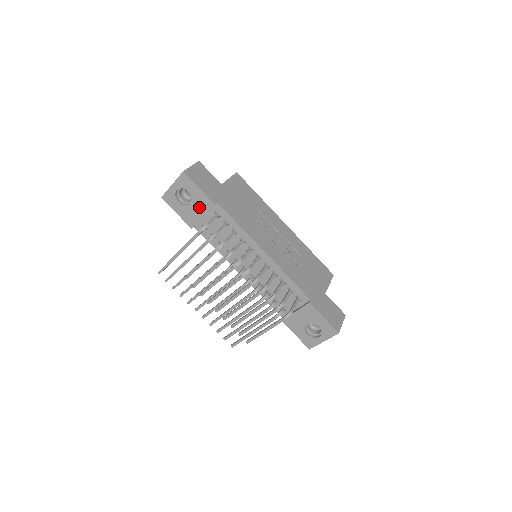
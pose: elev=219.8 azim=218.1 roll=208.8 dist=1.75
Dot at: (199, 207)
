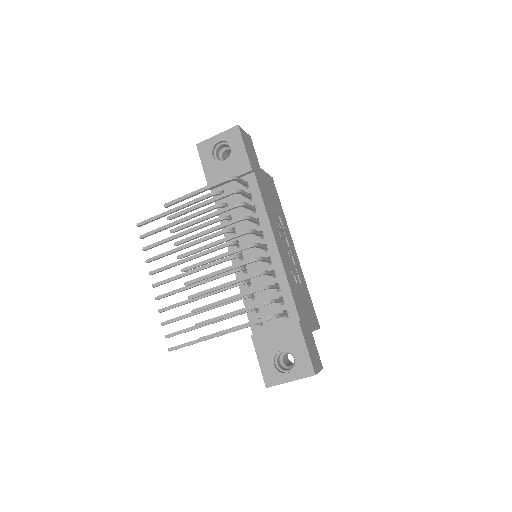
Dot at: (232, 167)
